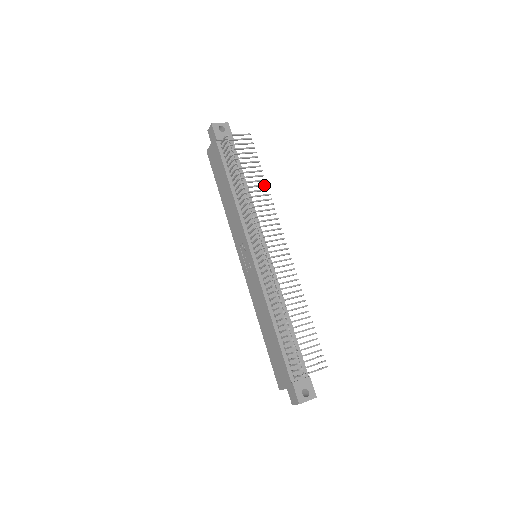
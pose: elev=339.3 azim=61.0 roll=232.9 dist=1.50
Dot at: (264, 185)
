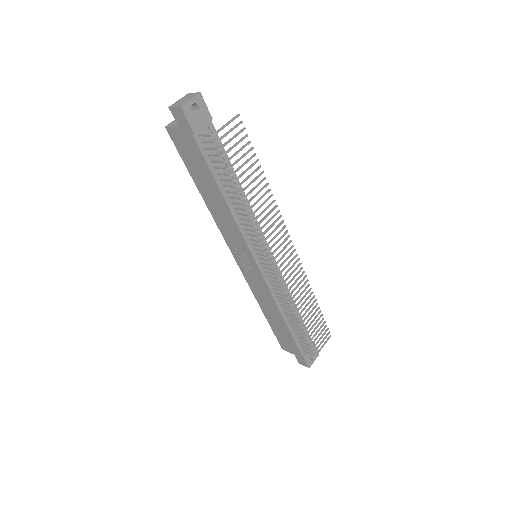
Dot at: (266, 186)
